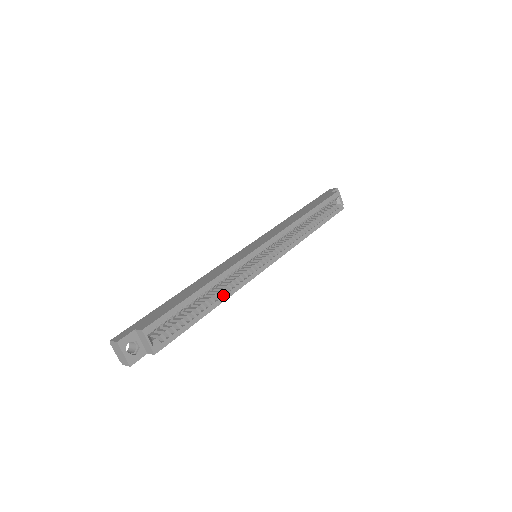
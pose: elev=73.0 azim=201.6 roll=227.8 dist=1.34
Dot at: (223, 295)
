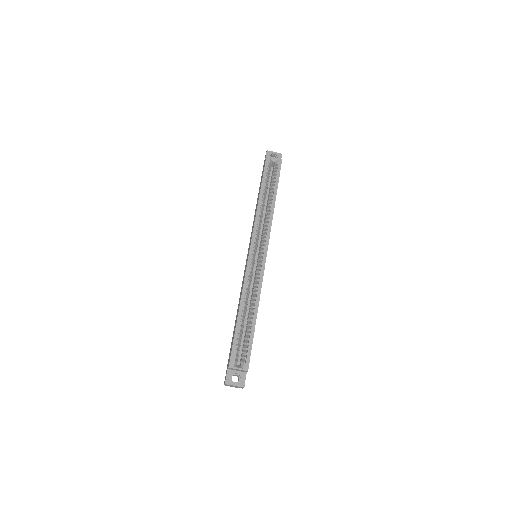
Dot at: (255, 302)
